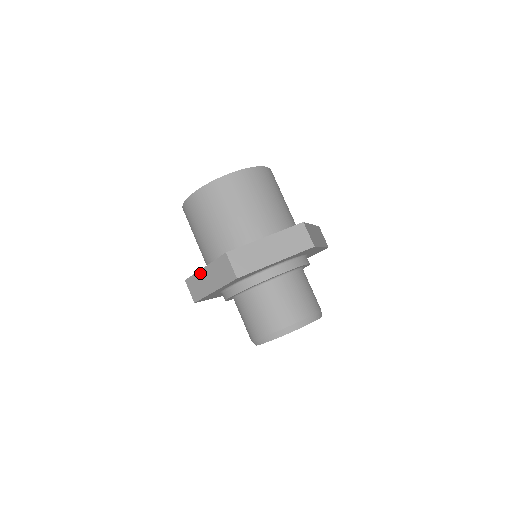
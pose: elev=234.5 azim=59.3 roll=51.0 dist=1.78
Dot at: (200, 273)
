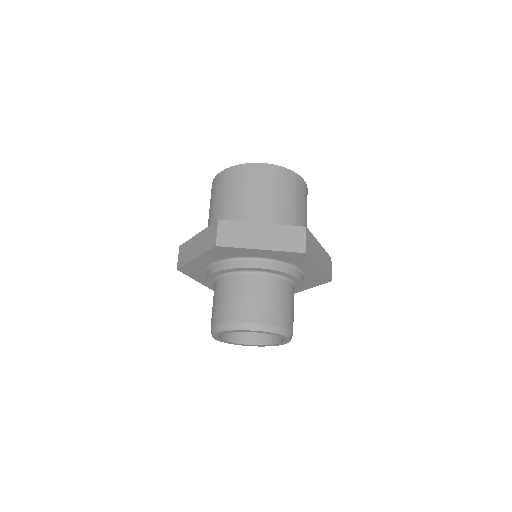
Dot at: occluded
